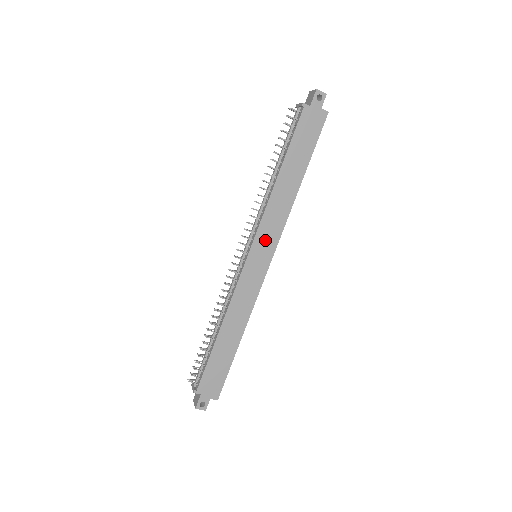
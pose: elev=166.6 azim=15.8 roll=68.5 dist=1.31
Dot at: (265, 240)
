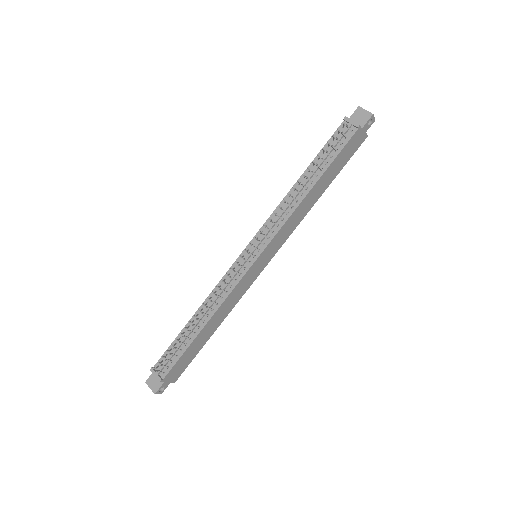
Dot at: (274, 245)
